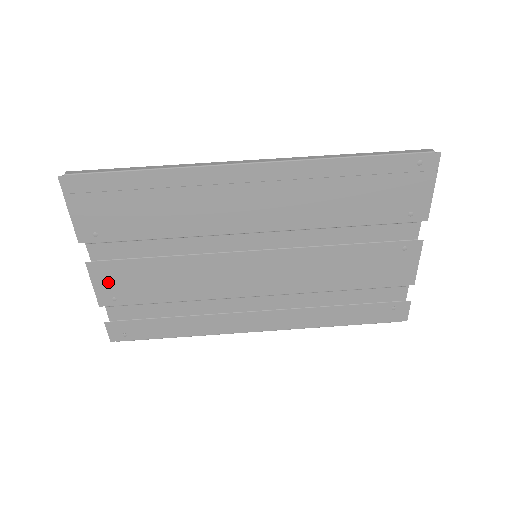
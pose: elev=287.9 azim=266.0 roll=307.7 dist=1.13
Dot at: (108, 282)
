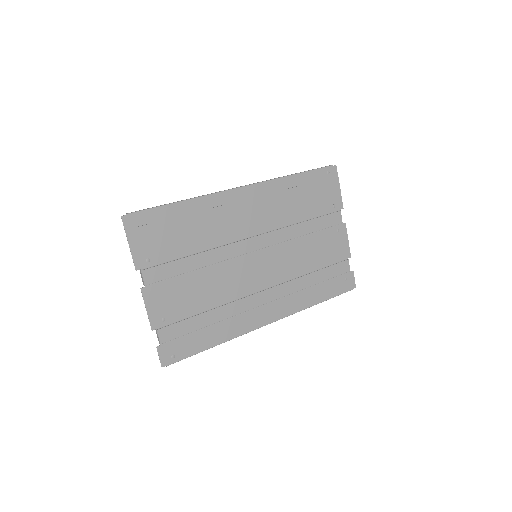
Dot at: (158, 303)
